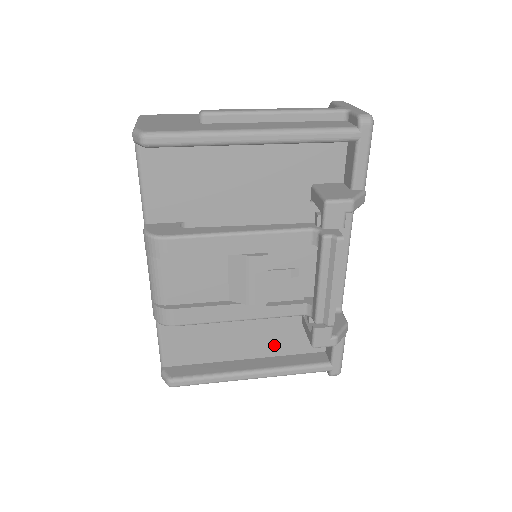
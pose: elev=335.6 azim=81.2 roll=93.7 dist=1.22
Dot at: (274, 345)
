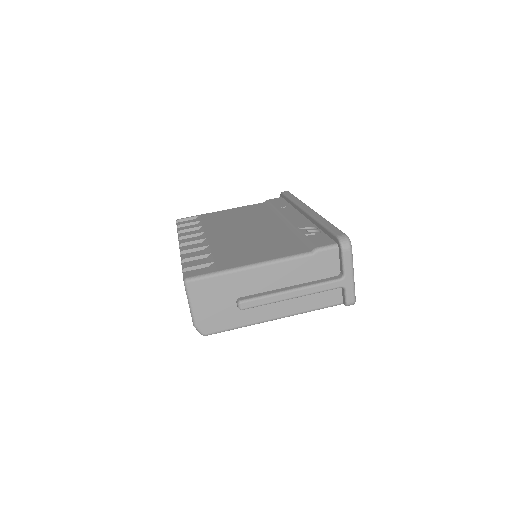
Dot at: occluded
